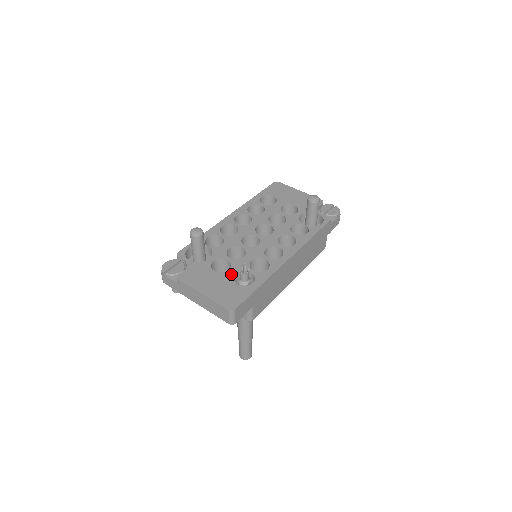
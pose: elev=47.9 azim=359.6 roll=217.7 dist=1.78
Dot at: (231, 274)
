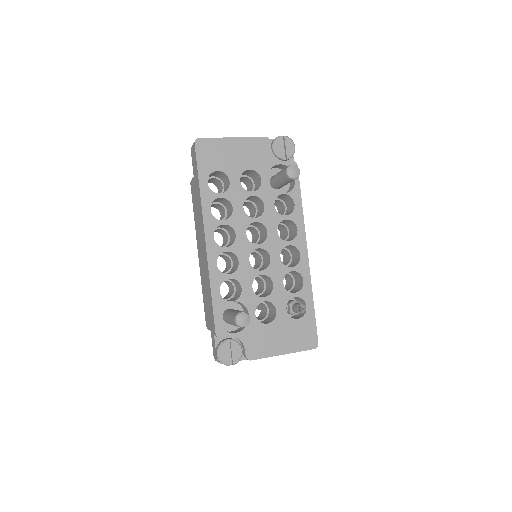
Dot at: (283, 314)
